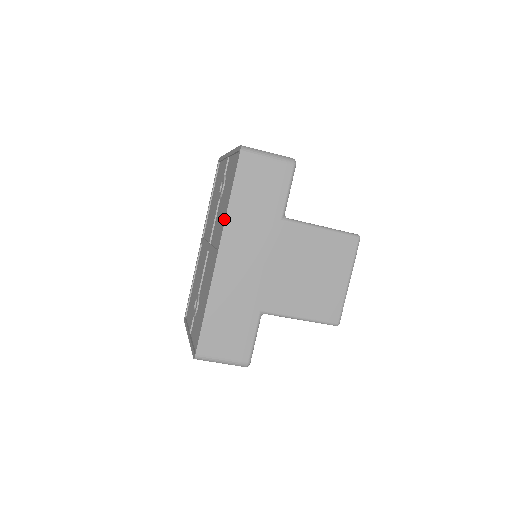
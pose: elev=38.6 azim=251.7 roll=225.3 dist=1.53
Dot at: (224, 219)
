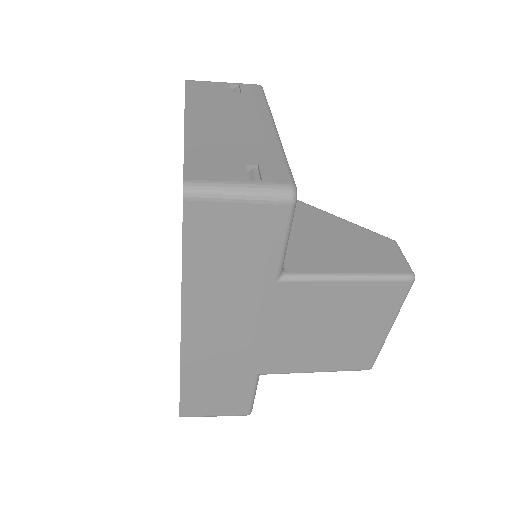
Dot at: occluded
